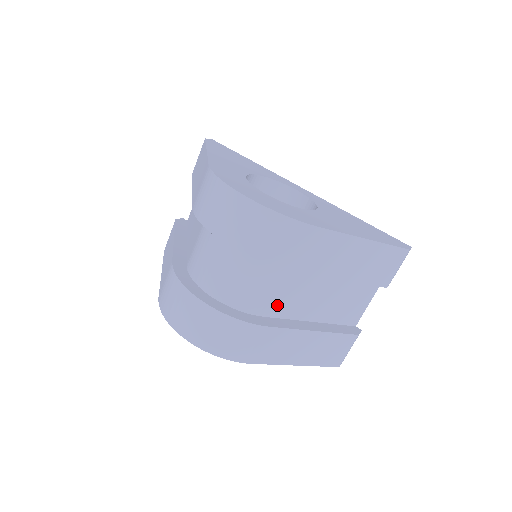
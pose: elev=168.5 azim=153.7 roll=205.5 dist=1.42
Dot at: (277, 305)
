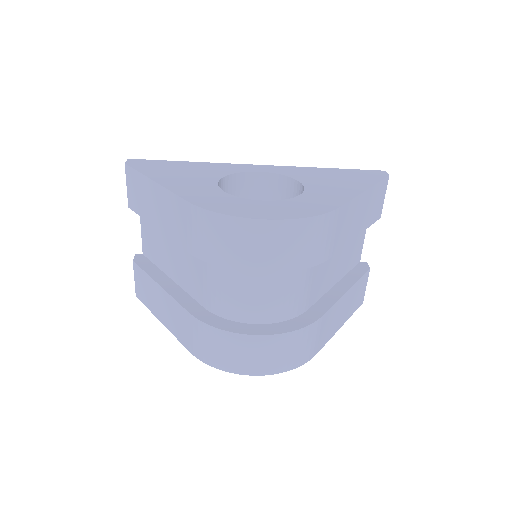
Dot at: (314, 292)
